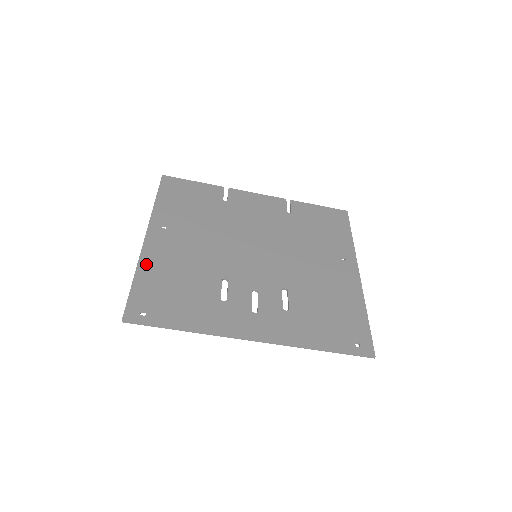
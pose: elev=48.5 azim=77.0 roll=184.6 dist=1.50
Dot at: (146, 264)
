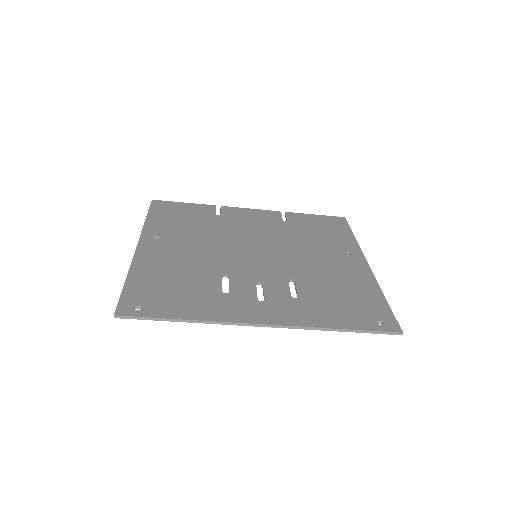
Dot at: (139, 267)
